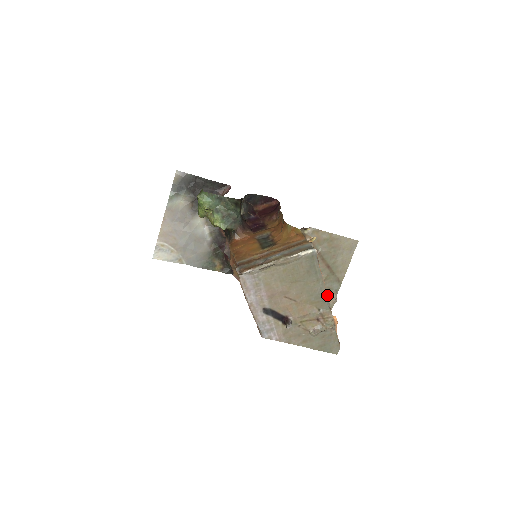
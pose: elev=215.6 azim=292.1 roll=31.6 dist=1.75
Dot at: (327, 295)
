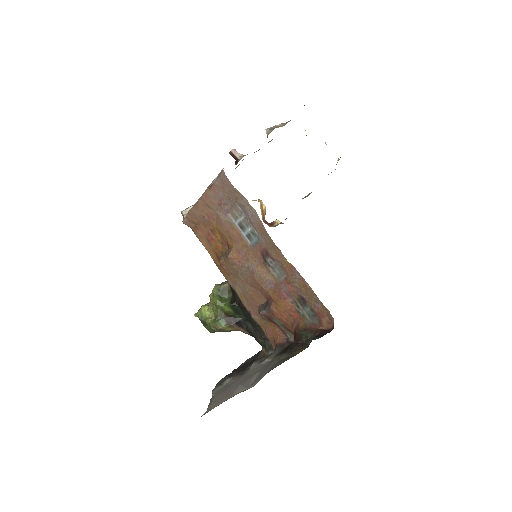
Dot at: occluded
